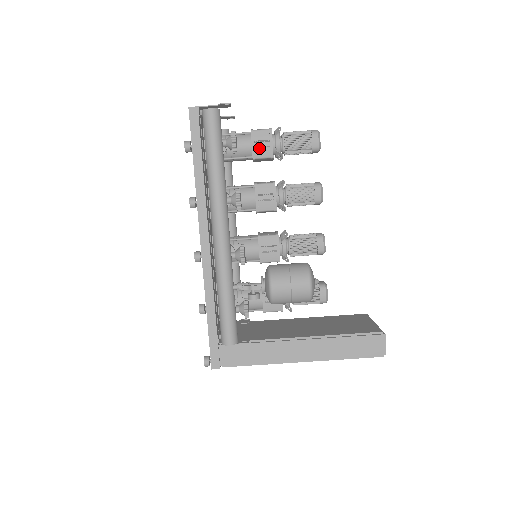
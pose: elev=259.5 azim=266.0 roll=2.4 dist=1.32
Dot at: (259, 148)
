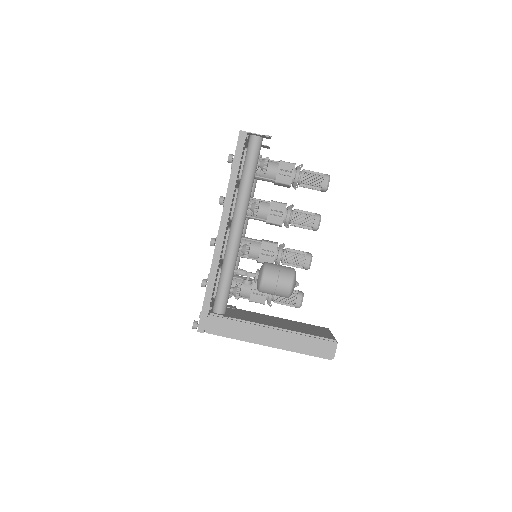
Dot at: (282, 175)
